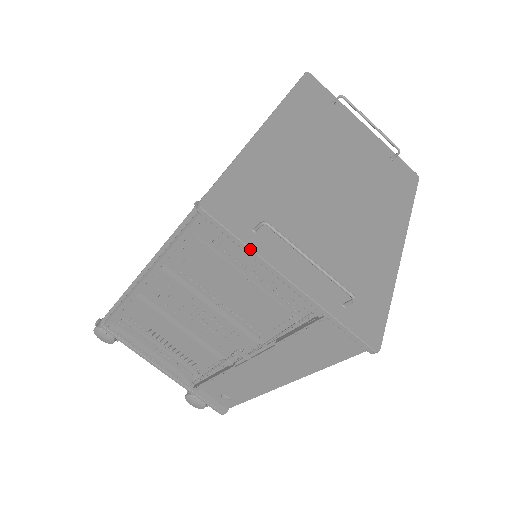
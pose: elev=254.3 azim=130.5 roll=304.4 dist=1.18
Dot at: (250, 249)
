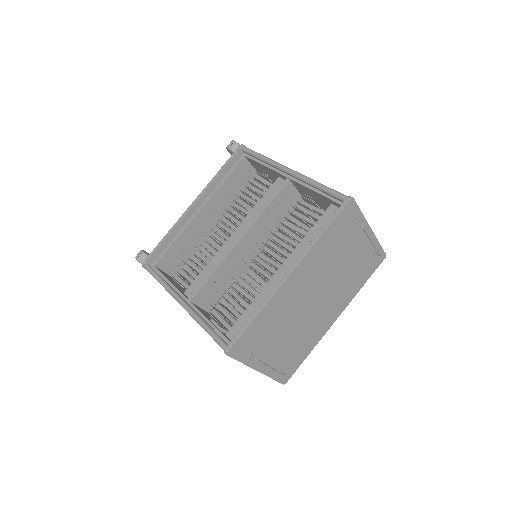
Dot at: (244, 364)
